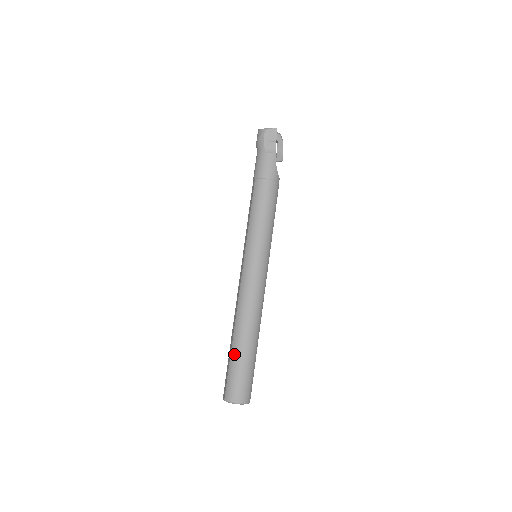
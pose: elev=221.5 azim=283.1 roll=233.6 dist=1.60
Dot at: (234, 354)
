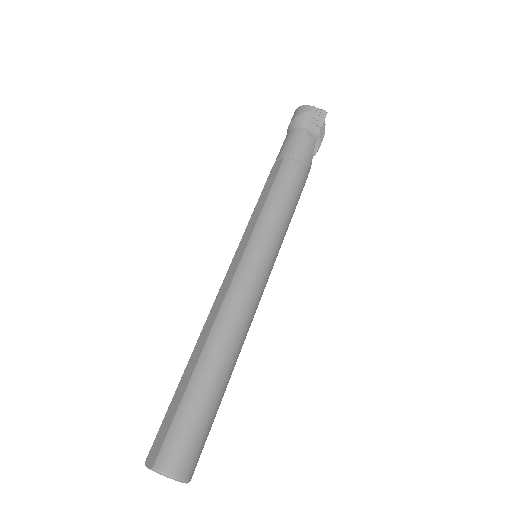
Dot at: (194, 390)
